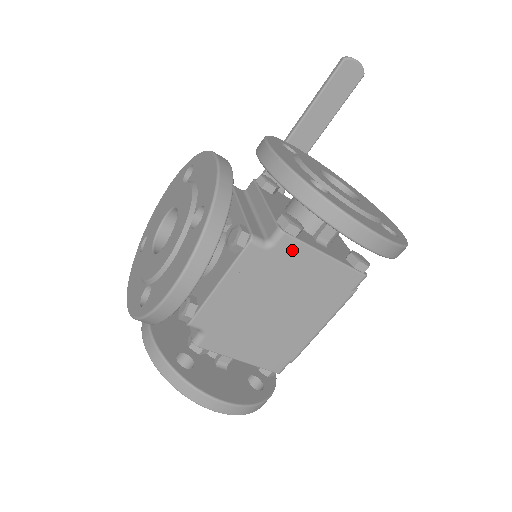
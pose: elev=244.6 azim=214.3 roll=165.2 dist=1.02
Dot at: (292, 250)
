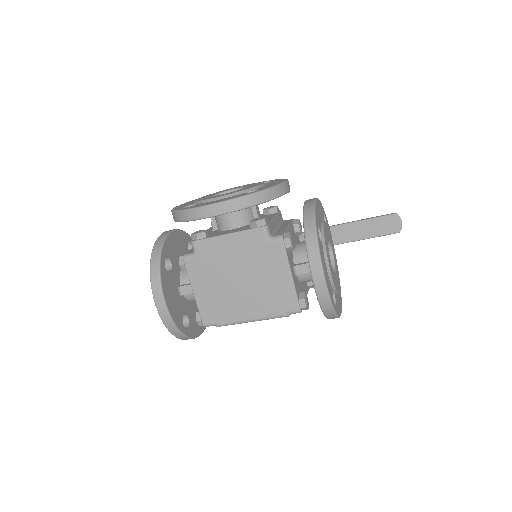
Dot at: (278, 253)
